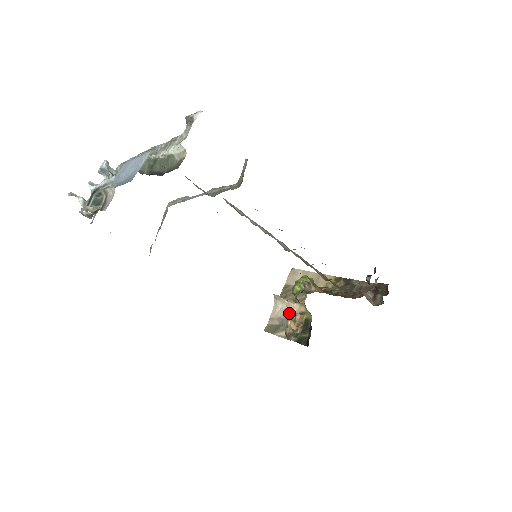
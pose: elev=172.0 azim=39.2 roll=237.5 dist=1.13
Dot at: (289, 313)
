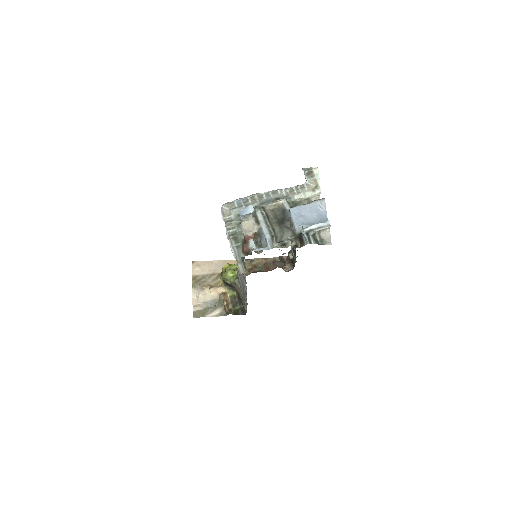
Dot at: (211, 297)
